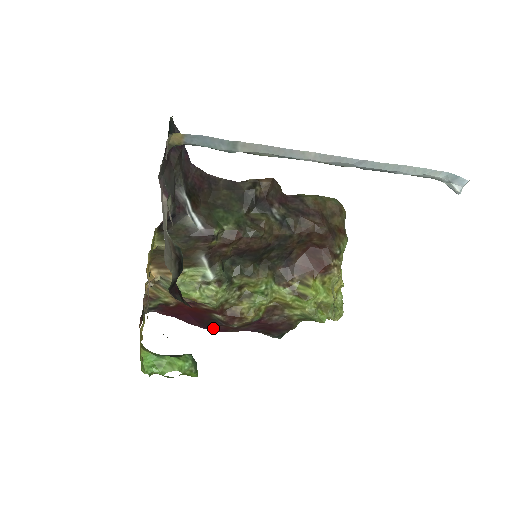
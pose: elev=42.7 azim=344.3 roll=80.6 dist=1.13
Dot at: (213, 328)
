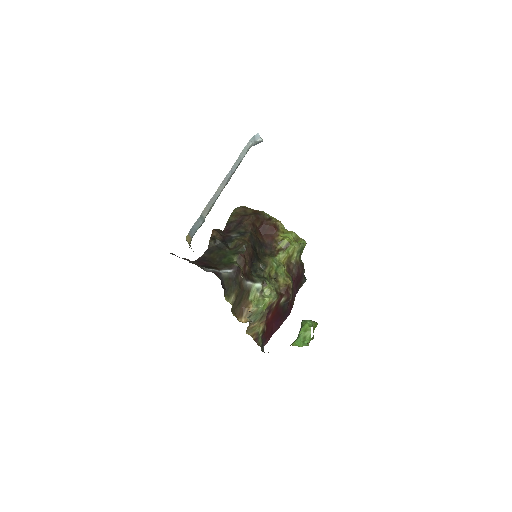
Dot at: (288, 312)
